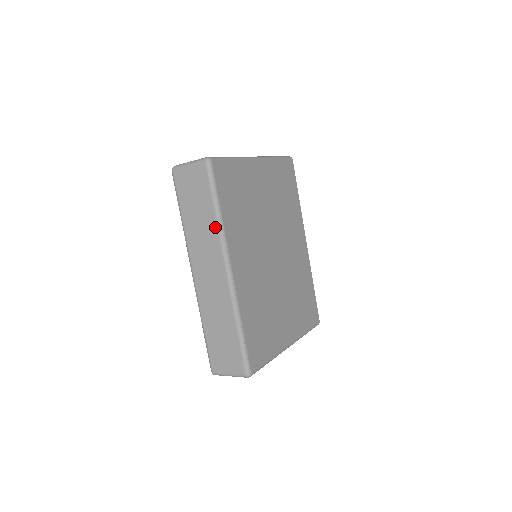
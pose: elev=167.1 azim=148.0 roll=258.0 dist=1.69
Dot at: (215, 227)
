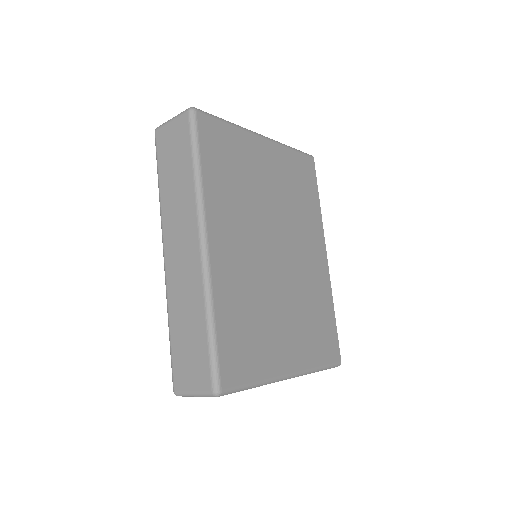
Dot at: (192, 188)
